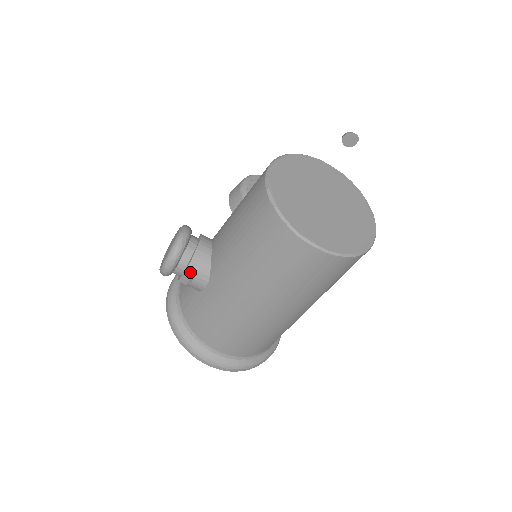
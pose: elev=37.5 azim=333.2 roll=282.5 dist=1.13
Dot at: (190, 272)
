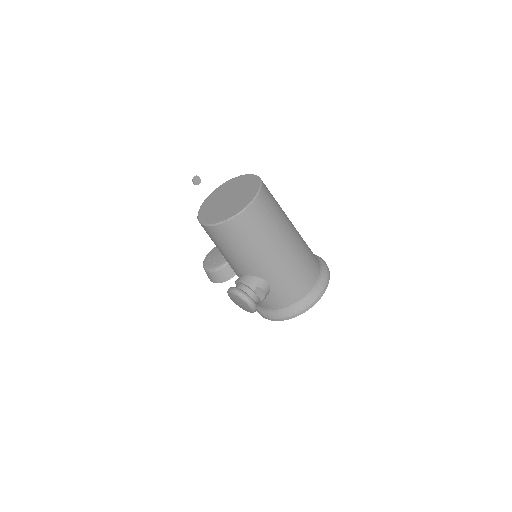
Dot at: (257, 290)
